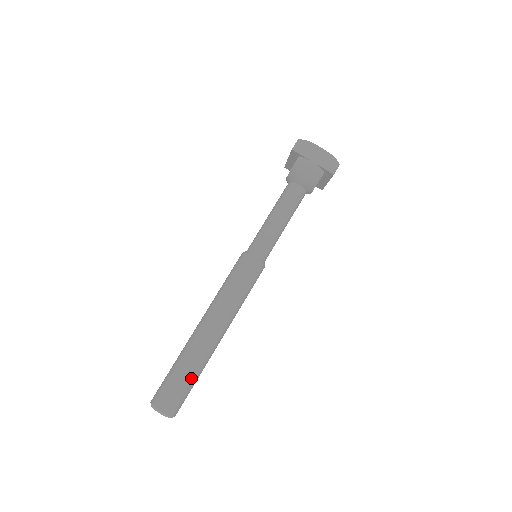
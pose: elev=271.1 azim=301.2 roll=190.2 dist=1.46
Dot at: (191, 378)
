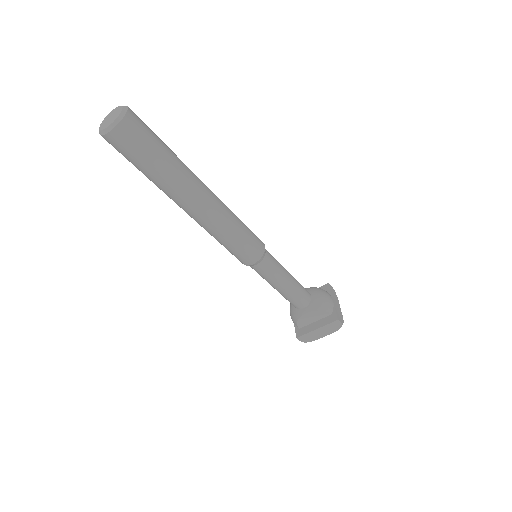
Dot at: (164, 157)
